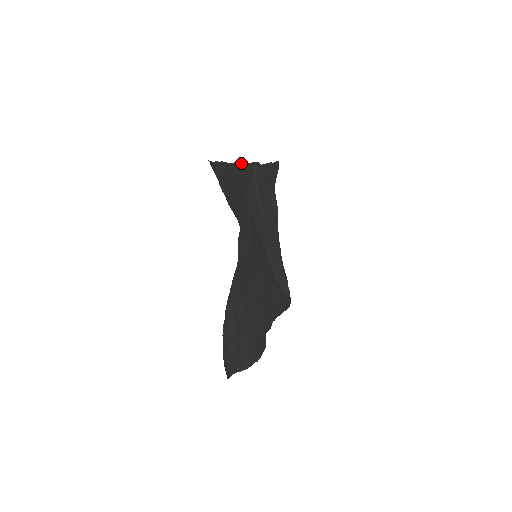
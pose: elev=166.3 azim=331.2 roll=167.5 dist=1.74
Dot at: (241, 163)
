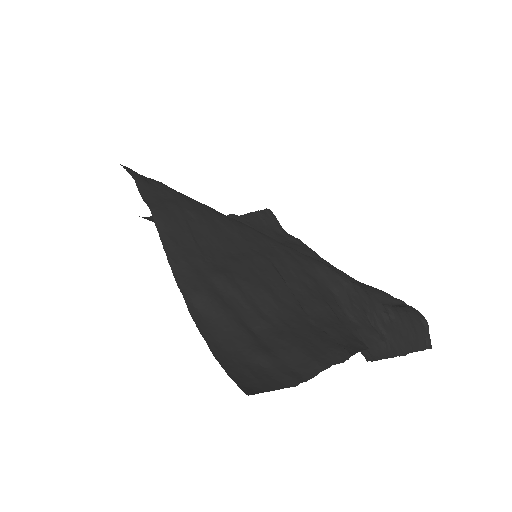
Dot at: occluded
